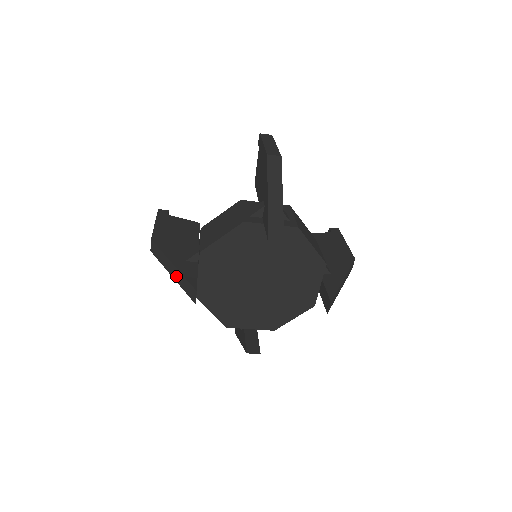
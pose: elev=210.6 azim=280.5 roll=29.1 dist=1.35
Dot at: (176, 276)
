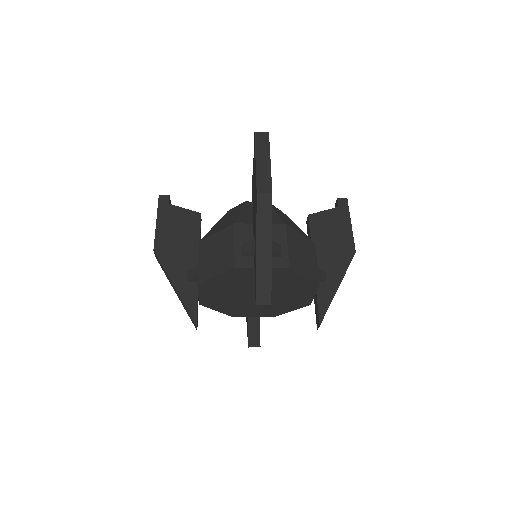
Dot at: (179, 298)
